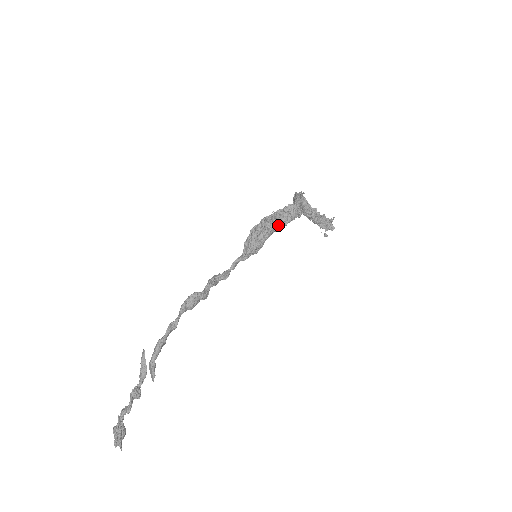
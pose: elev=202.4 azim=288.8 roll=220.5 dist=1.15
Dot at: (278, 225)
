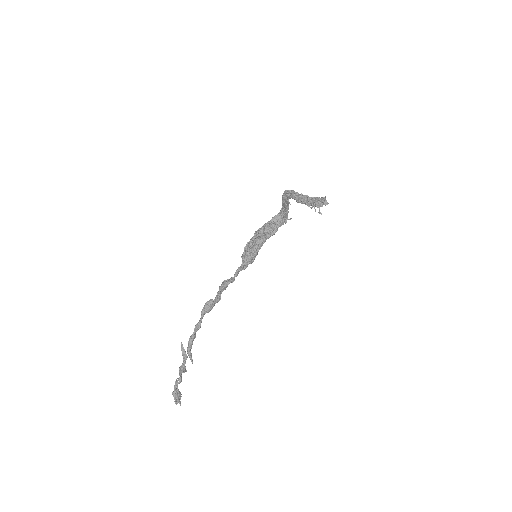
Dot at: (267, 236)
